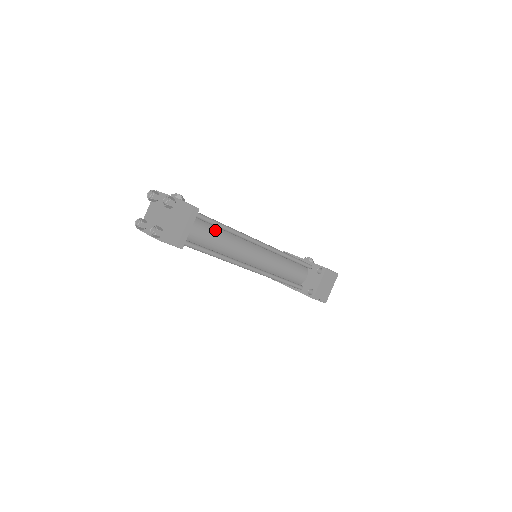
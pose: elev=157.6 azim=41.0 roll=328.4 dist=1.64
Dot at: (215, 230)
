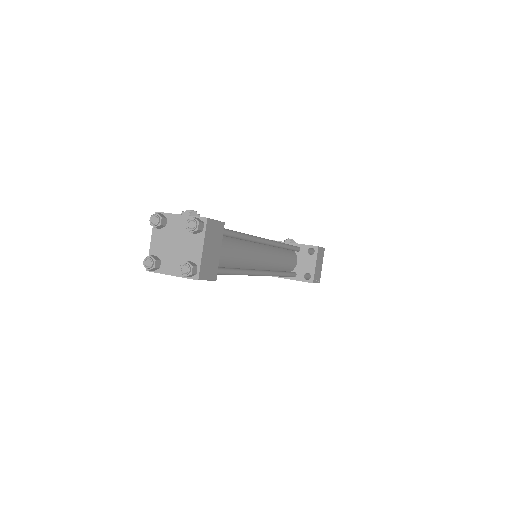
Dot at: (233, 242)
